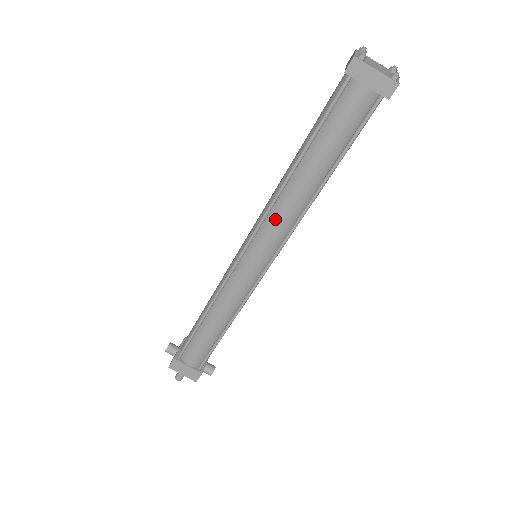
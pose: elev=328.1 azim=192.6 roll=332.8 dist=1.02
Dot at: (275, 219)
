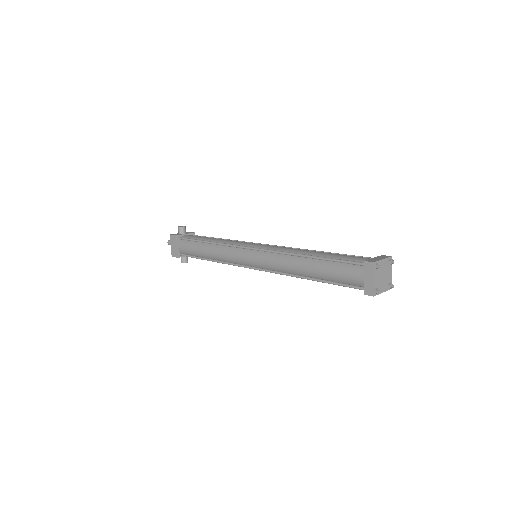
Dot at: (276, 259)
